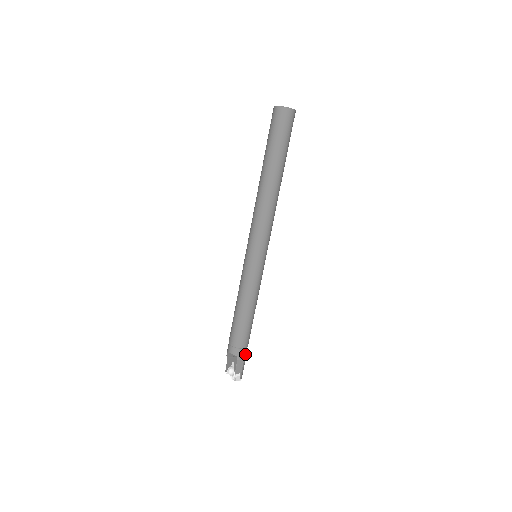
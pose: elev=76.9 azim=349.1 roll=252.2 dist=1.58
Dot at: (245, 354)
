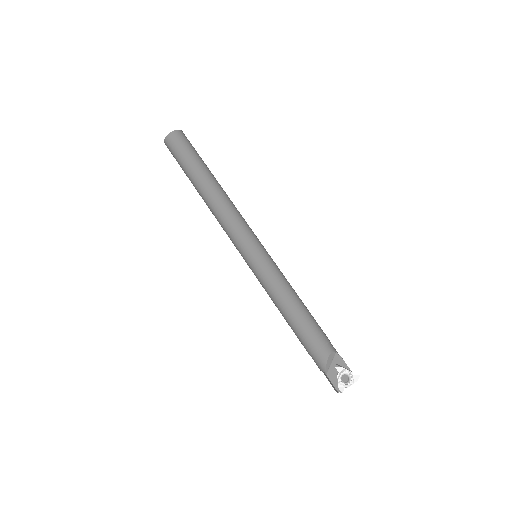
Dot at: occluded
